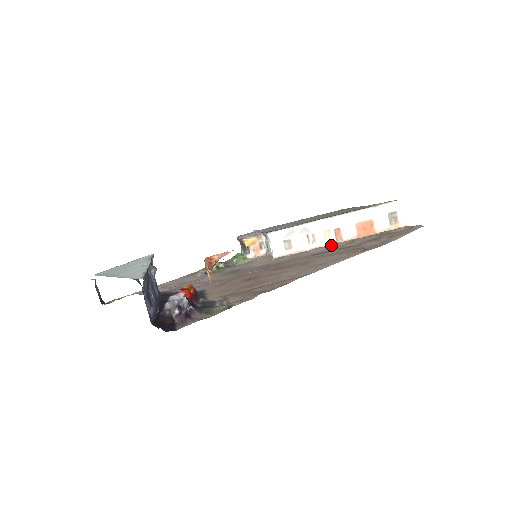
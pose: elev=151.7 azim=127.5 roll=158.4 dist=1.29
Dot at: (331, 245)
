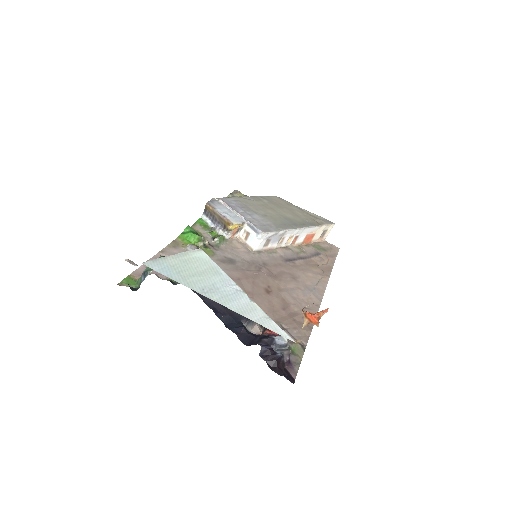
Dot at: (289, 248)
